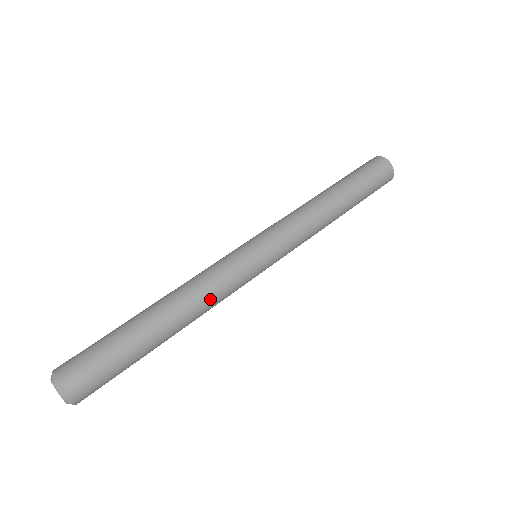
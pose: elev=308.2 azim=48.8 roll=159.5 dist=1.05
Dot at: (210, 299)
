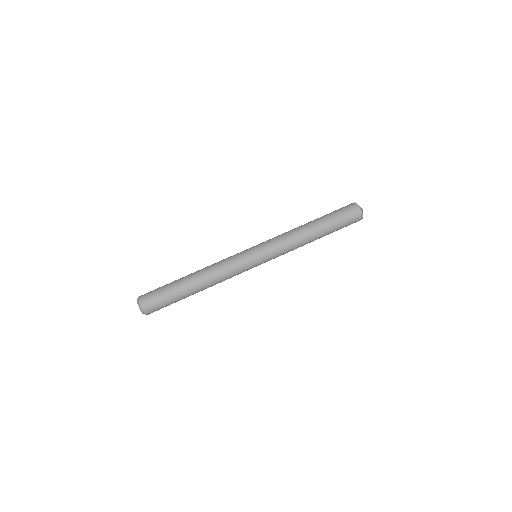
Dot at: (219, 271)
